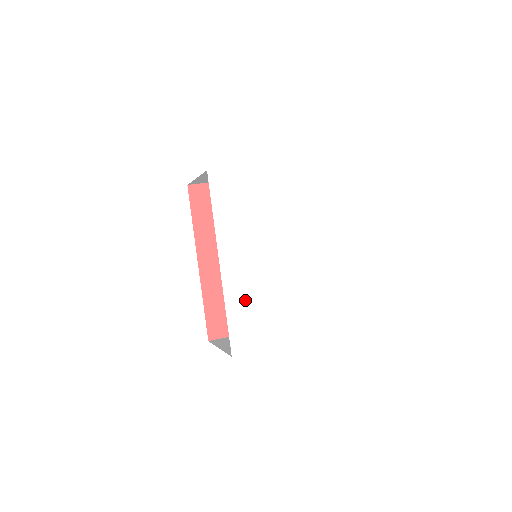
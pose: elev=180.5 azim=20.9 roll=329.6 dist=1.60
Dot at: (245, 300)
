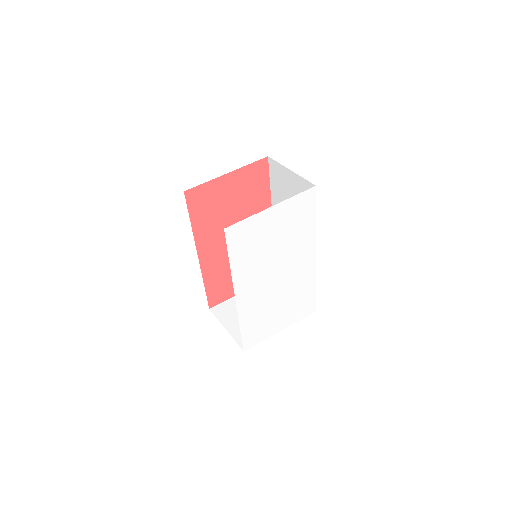
Dot at: (255, 314)
